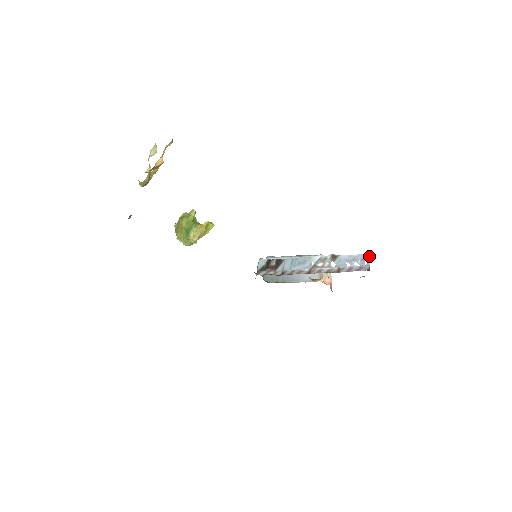
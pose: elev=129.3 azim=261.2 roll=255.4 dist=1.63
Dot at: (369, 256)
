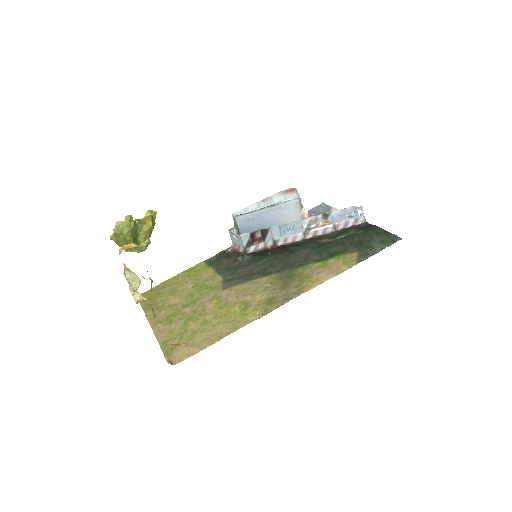
Dot at: (361, 206)
